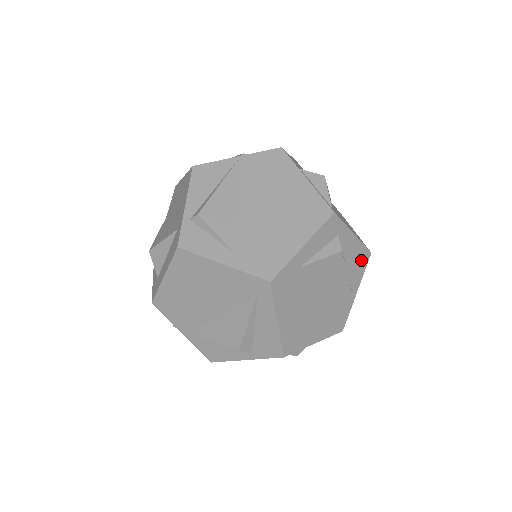
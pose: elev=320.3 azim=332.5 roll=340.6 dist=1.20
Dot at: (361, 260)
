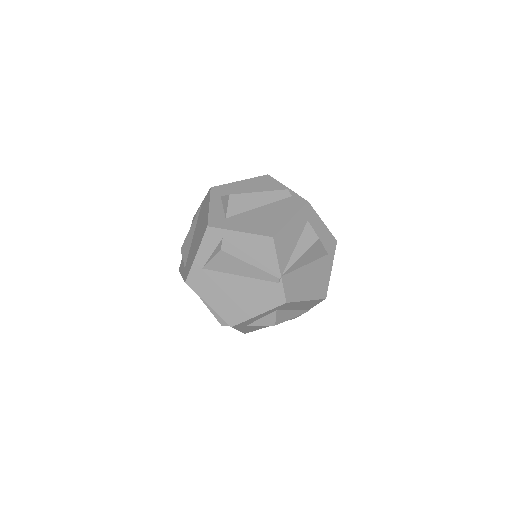
Dot at: (264, 246)
